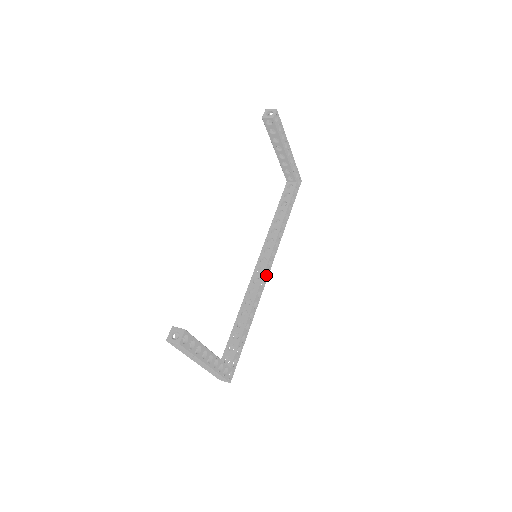
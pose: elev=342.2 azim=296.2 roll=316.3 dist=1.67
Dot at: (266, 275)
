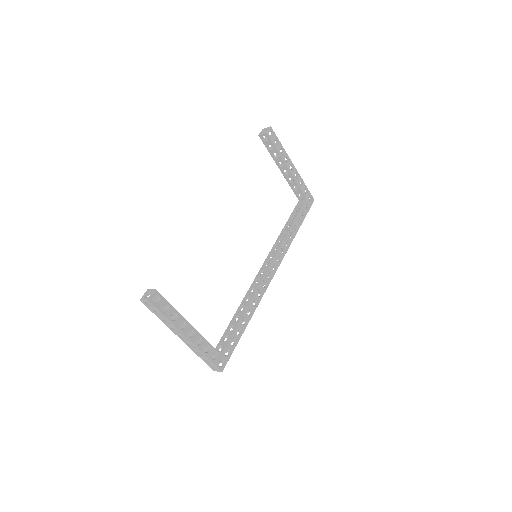
Dot at: (270, 278)
